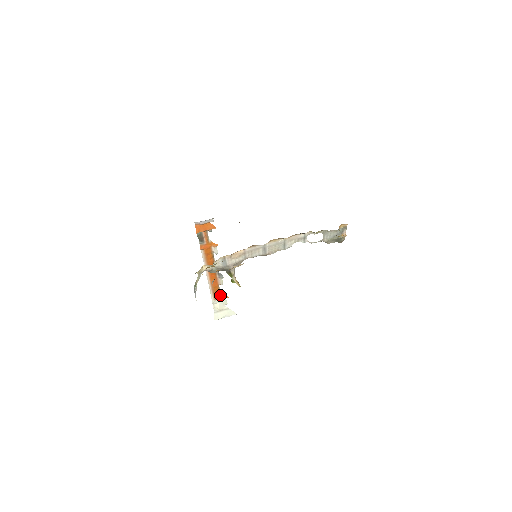
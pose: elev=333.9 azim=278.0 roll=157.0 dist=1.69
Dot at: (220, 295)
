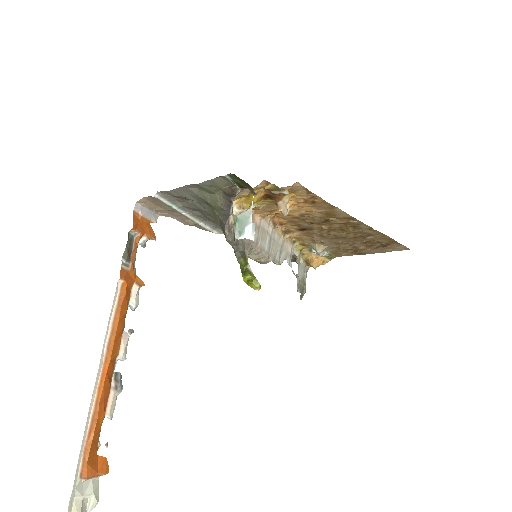
Dot at: (94, 461)
